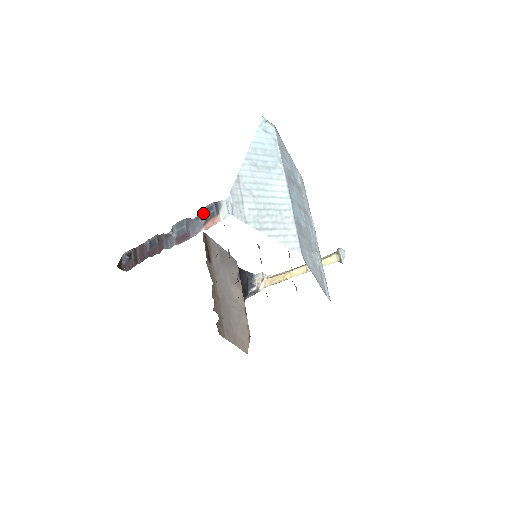
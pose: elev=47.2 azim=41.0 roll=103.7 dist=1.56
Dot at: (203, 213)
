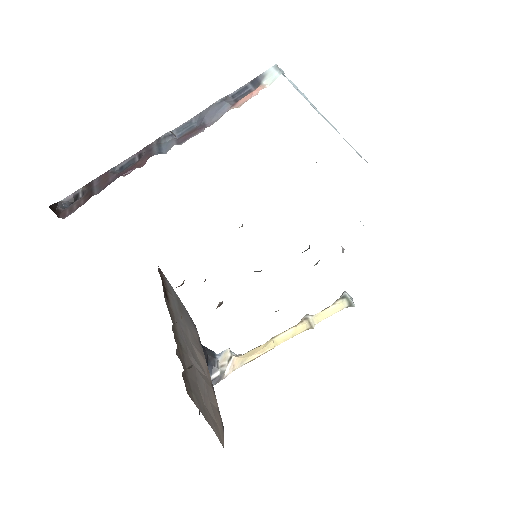
Dot at: (230, 98)
